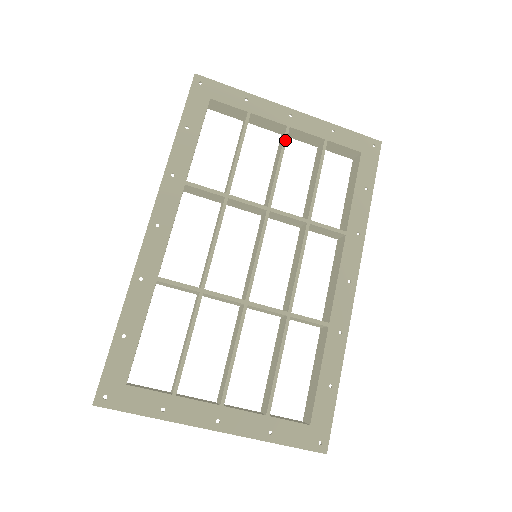
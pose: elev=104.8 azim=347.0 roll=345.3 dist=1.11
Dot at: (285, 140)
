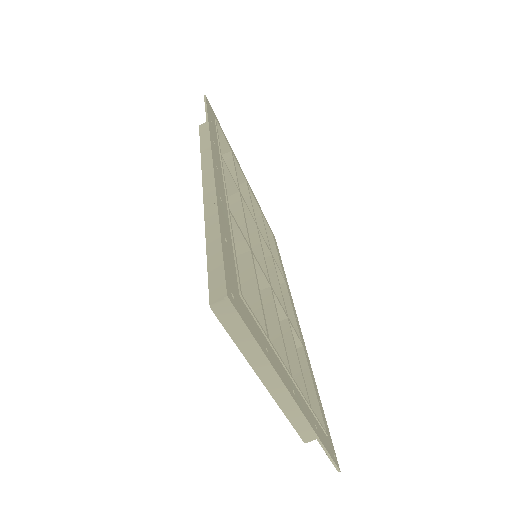
Dot at: occluded
